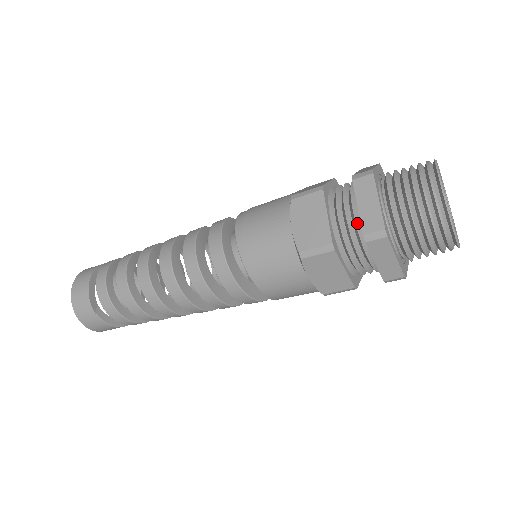
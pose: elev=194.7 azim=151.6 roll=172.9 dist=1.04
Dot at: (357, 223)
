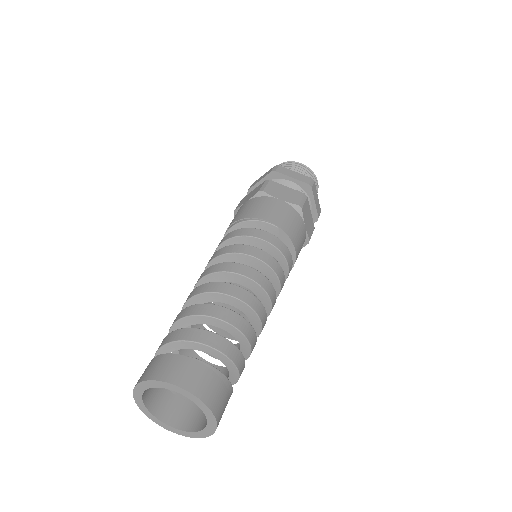
Dot at: occluded
